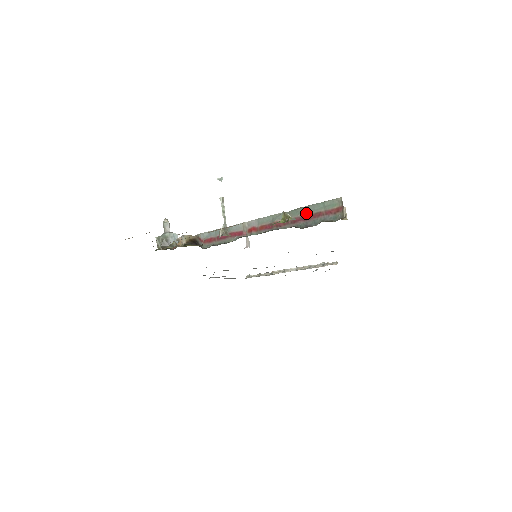
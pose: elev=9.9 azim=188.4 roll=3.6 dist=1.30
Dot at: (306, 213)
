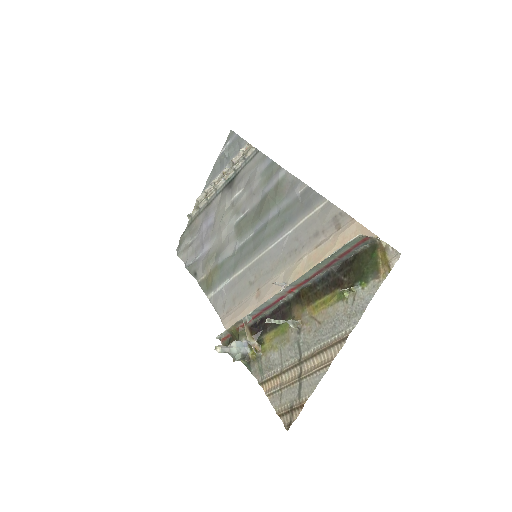
Dot at: (334, 258)
